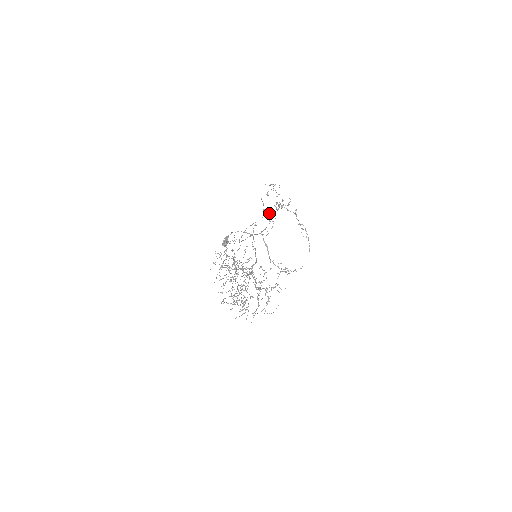
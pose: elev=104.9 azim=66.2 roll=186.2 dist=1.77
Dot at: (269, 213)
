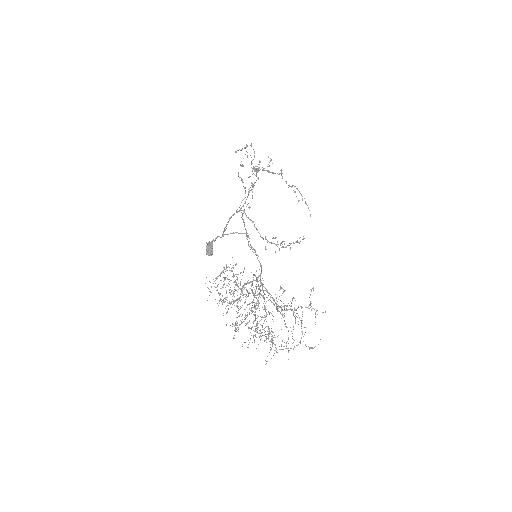
Dot at: occluded
